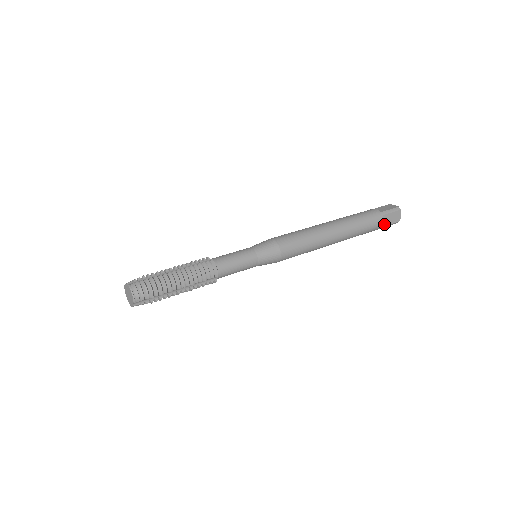
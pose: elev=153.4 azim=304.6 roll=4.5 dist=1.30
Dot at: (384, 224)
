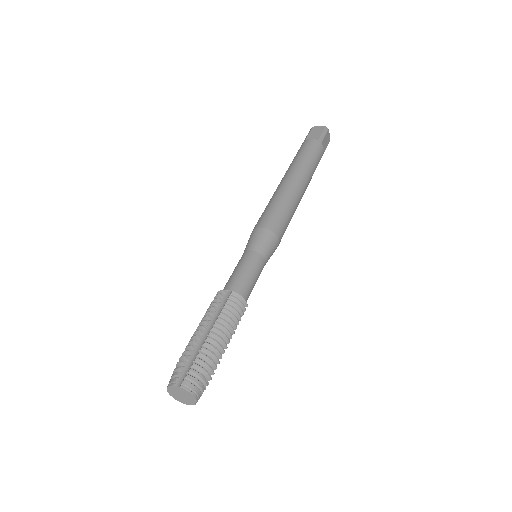
Dot at: occluded
